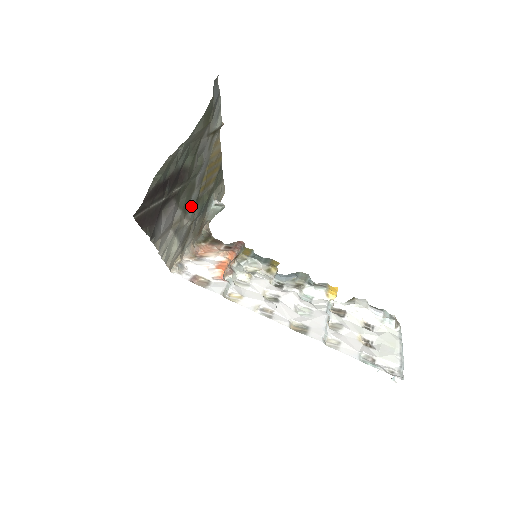
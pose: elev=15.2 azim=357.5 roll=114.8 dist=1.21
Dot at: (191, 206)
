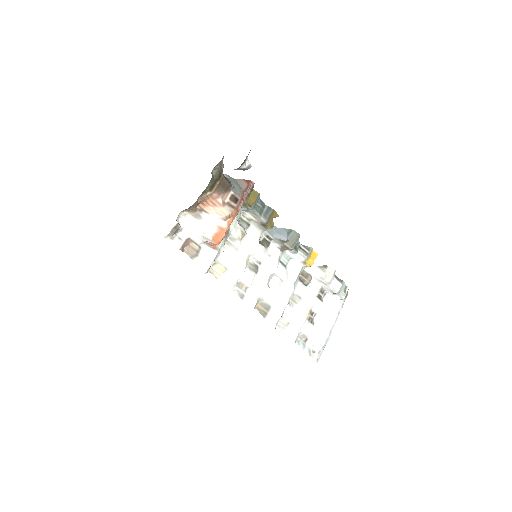
Dot at: occluded
